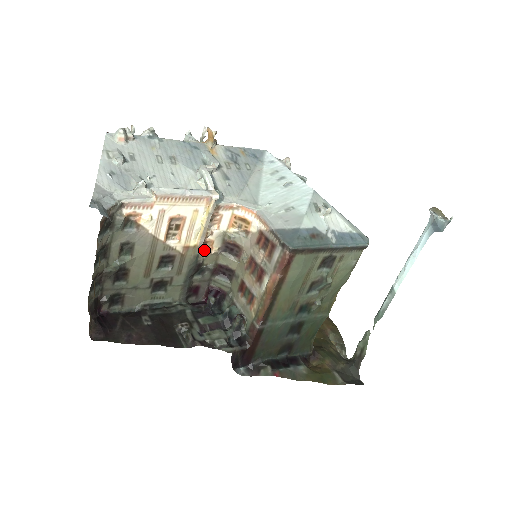
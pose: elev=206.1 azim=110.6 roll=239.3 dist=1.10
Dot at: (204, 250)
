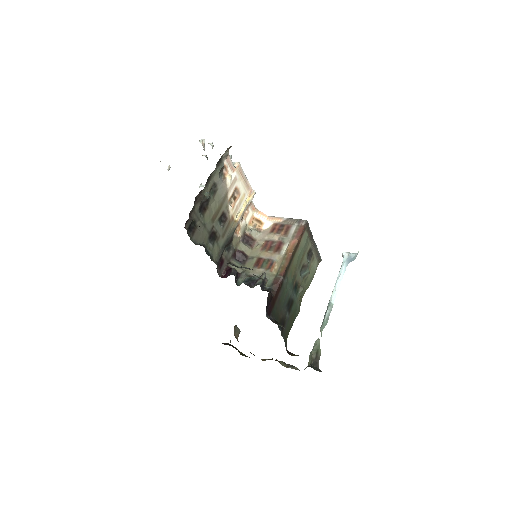
Dot at: (234, 232)
